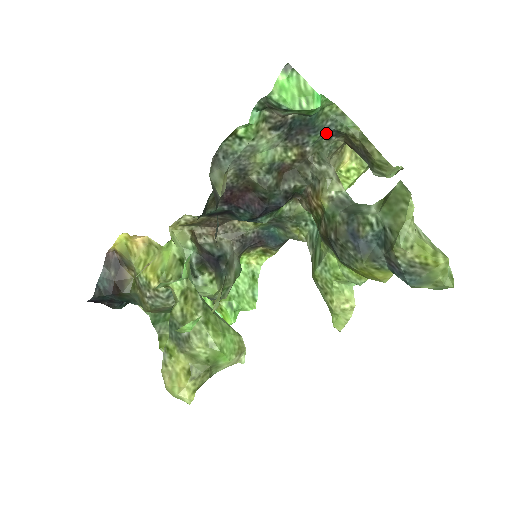
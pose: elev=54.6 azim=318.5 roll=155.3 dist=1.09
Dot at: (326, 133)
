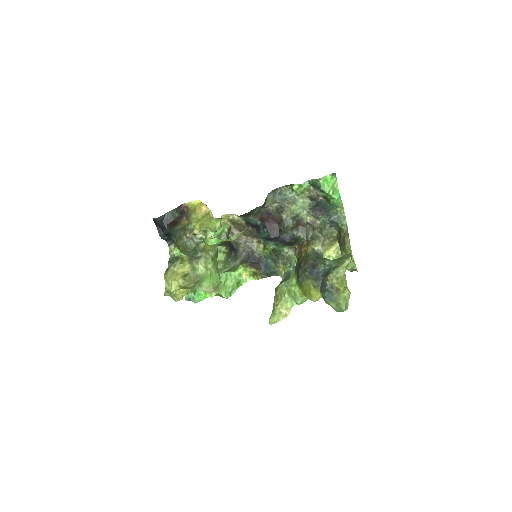
Dot at: (331, 221)
